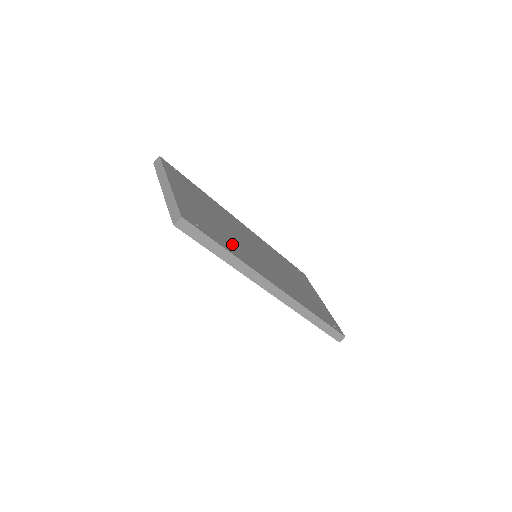
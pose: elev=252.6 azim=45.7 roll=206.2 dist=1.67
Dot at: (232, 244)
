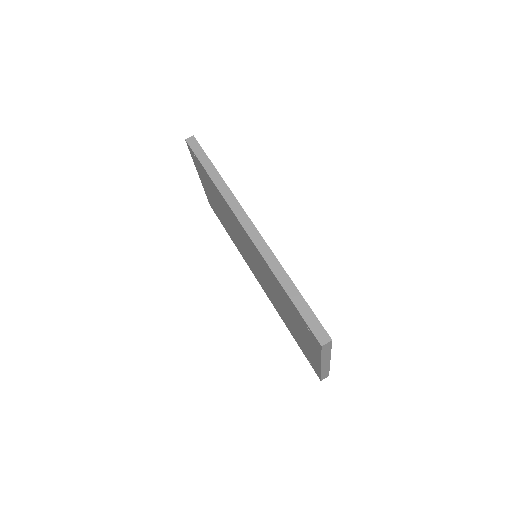
Dot at: occluded
